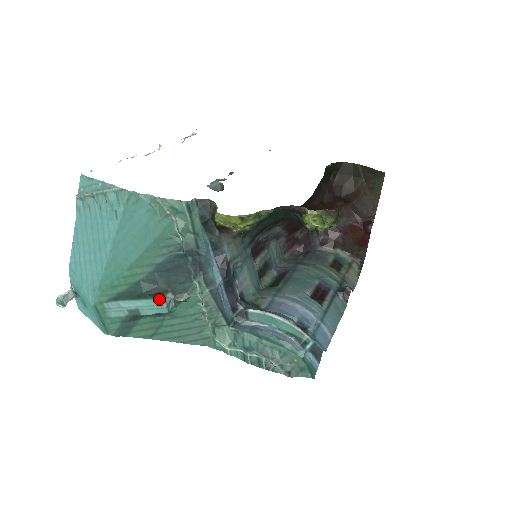
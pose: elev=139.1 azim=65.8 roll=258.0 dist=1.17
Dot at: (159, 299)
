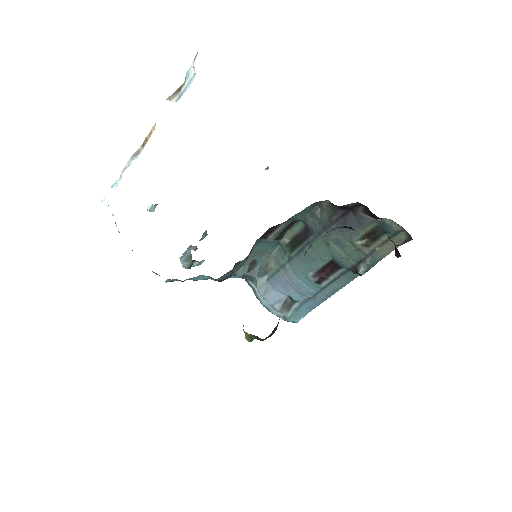
Dot at: occluded
